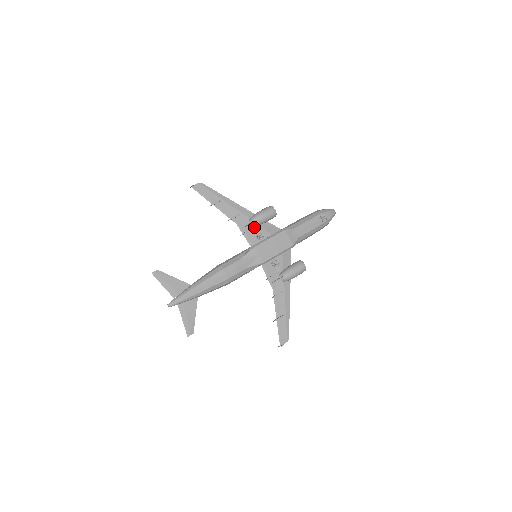
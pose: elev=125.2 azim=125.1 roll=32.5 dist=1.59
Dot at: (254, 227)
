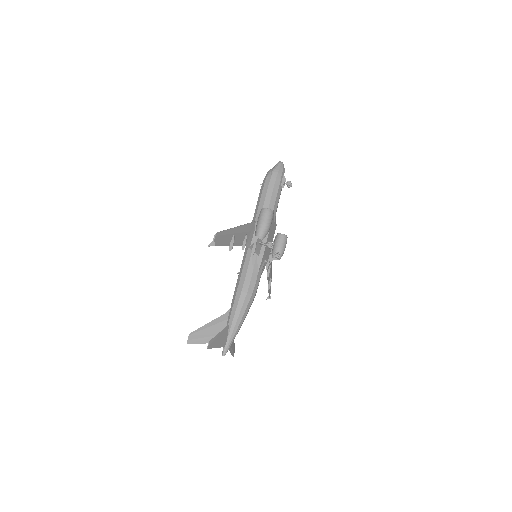
Dot at: occluded
